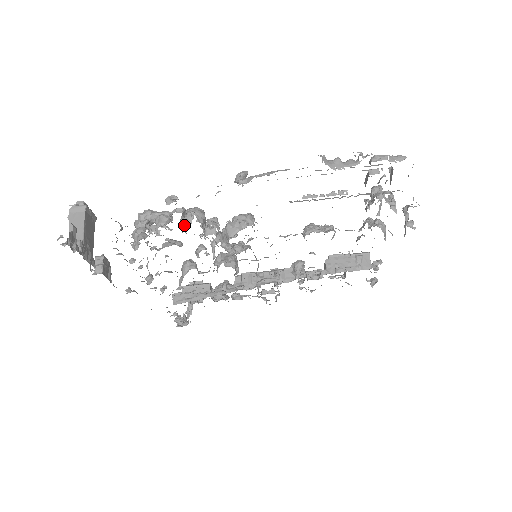
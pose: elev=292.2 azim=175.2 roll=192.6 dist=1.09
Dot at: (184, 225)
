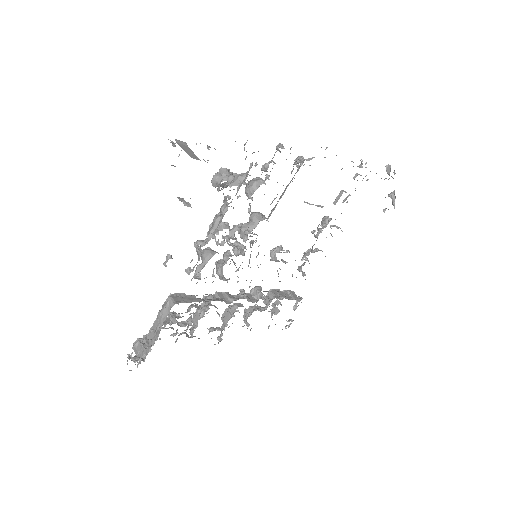
Dot at: (258, 185)
